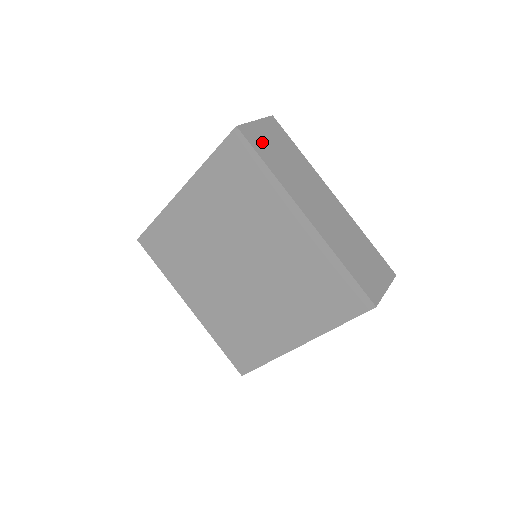
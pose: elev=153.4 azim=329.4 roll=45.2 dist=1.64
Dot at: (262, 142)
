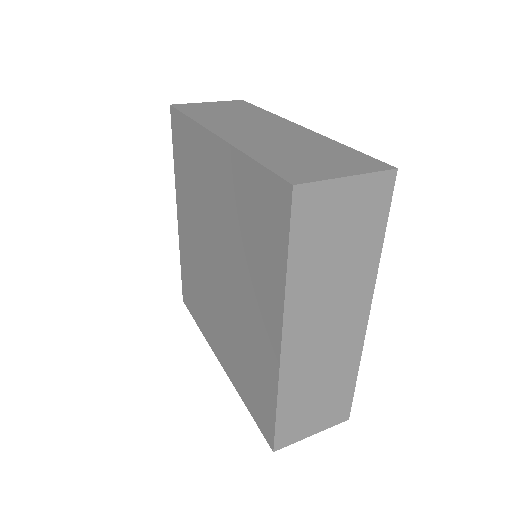
Dot at: (200, 109)
